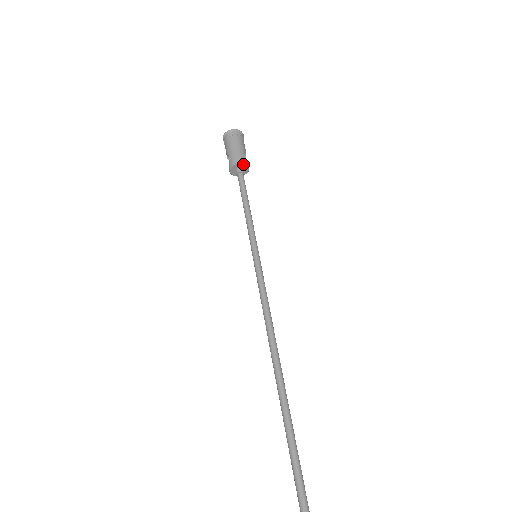
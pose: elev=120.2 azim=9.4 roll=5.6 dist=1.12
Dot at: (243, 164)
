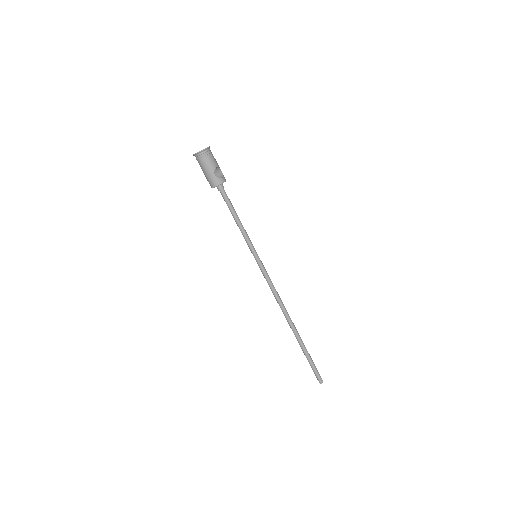
Dot at: (218, 185)
